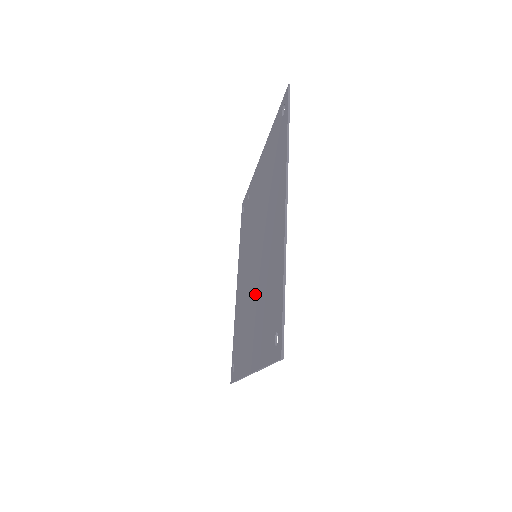
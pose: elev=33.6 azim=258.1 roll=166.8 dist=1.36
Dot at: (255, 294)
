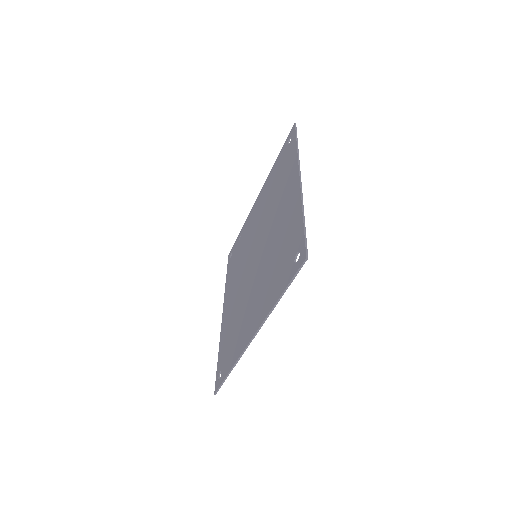
Dot at: (258, 276)
